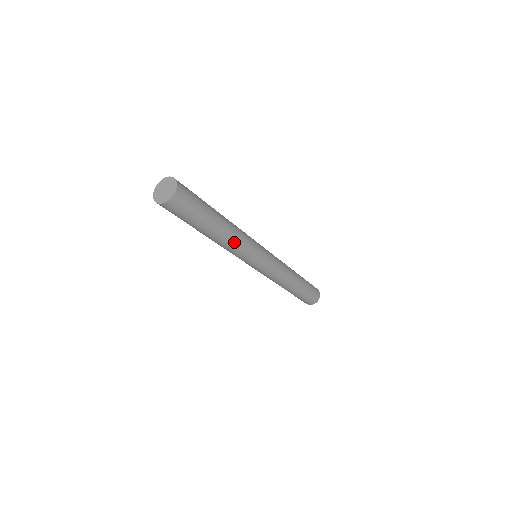
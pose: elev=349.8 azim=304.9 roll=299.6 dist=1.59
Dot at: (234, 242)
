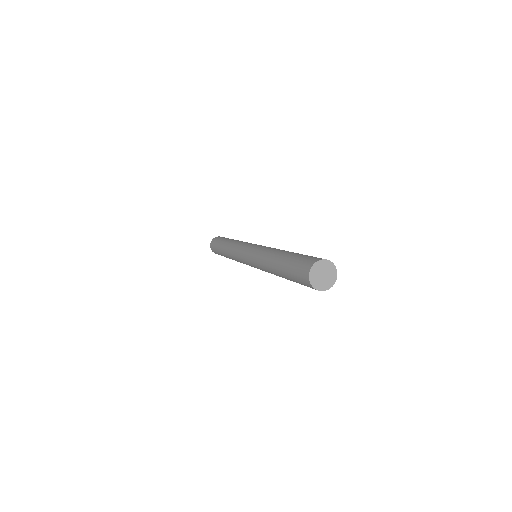
Dot at: occluded
